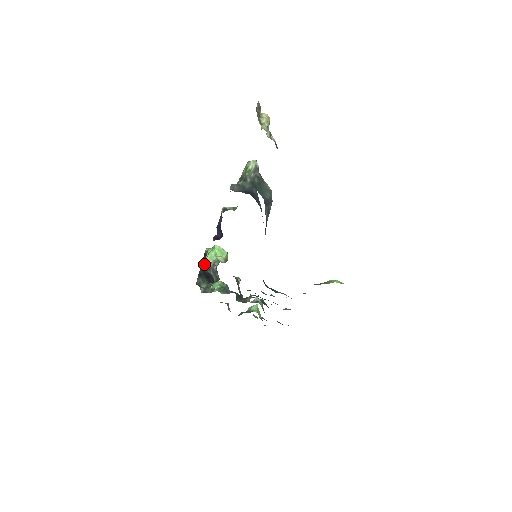
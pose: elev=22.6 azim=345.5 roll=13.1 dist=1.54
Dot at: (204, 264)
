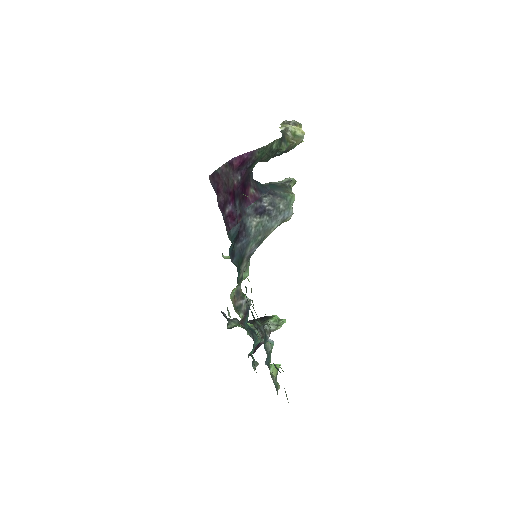
Dot at: occluded
